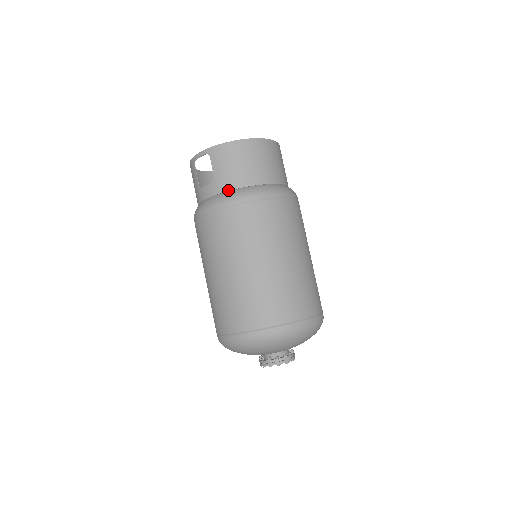
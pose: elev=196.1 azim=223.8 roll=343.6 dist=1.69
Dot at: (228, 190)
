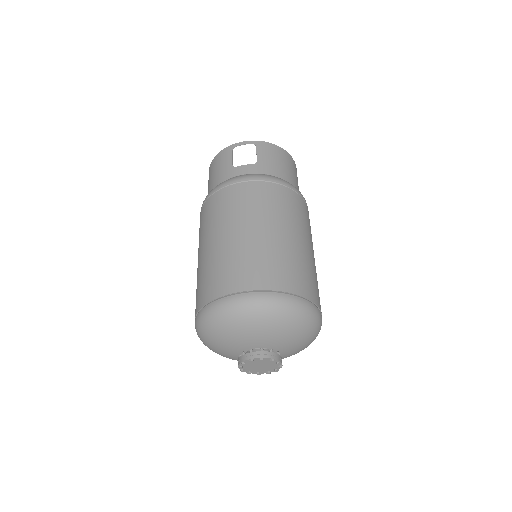
Dot at: (269, 174)
